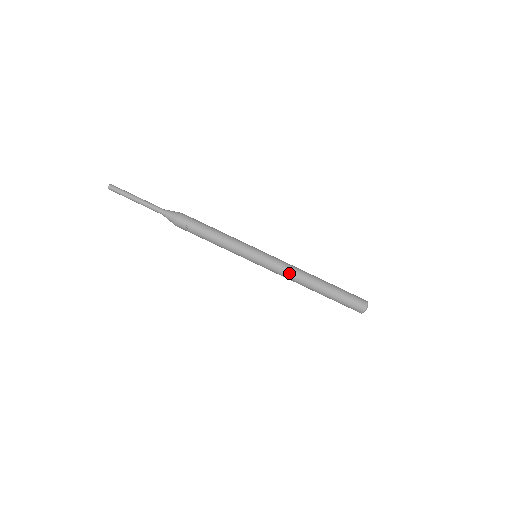
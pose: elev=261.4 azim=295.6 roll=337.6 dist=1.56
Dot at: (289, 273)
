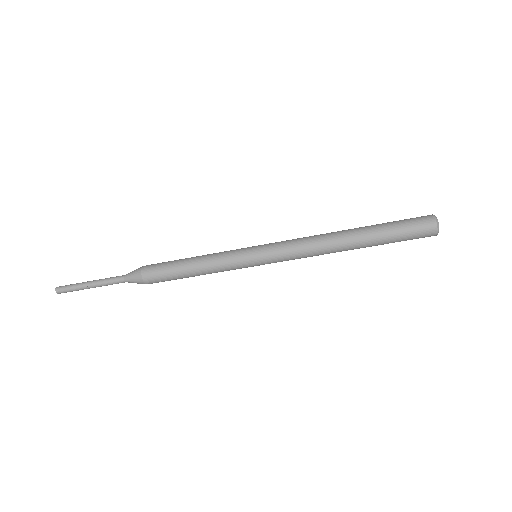
Dot at: (308, 256)
